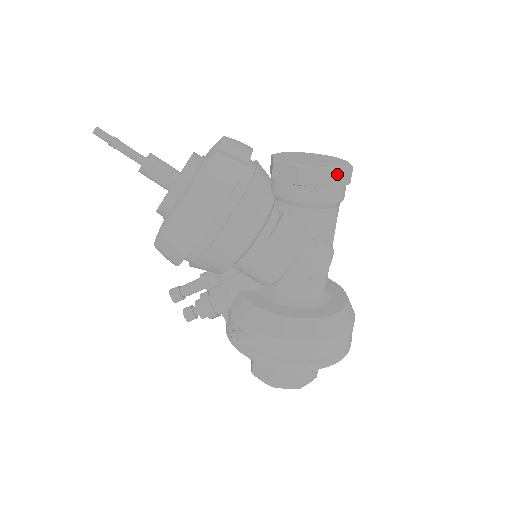
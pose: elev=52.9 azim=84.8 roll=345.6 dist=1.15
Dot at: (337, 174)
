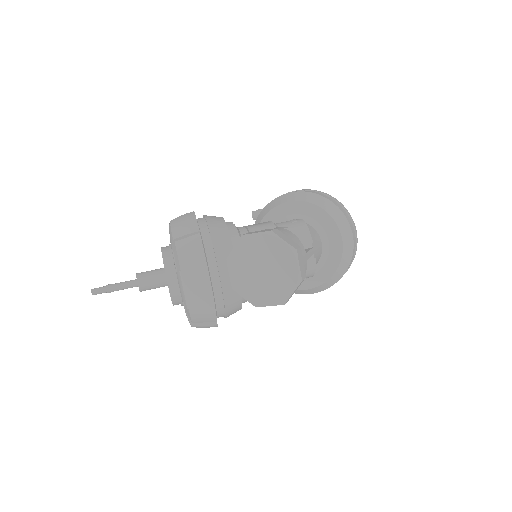
Dot at: occluded
